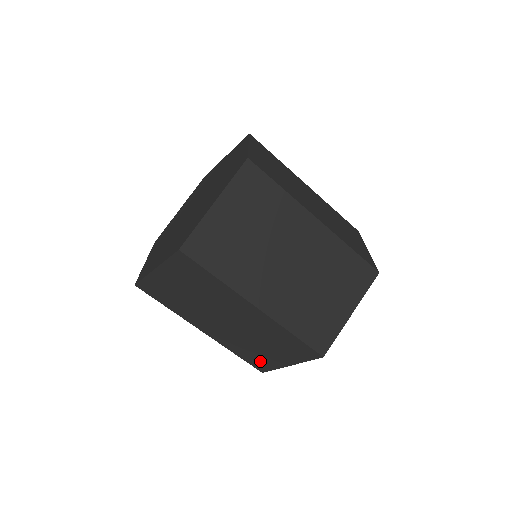
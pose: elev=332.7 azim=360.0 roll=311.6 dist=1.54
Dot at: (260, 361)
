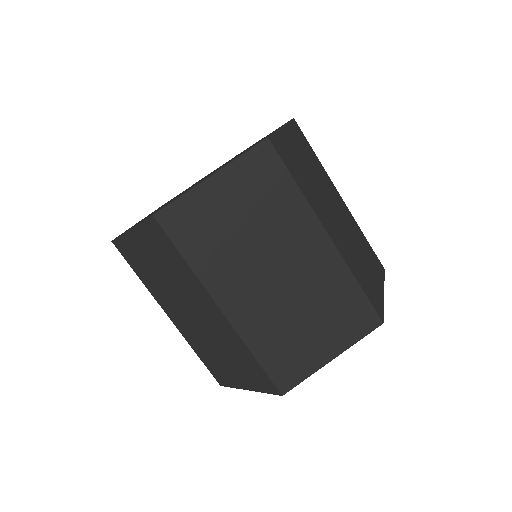
Dot at: (219, 372)
